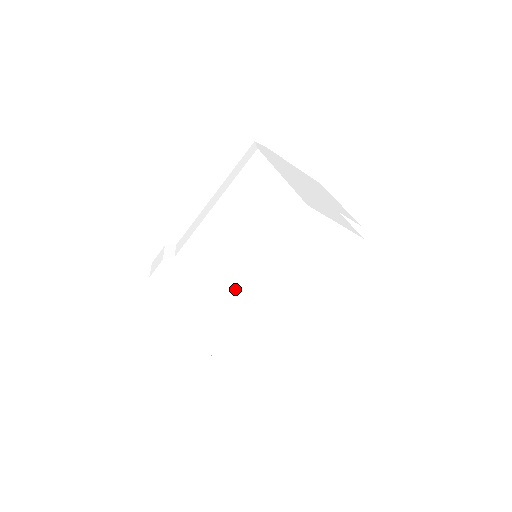
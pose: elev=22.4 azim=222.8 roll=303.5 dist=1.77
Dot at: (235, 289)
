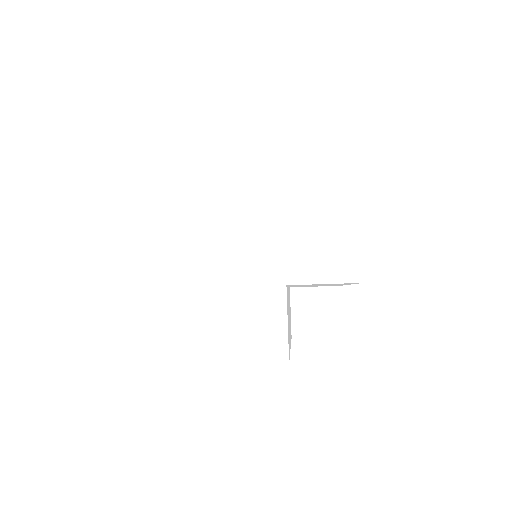
Dot at: occluded
